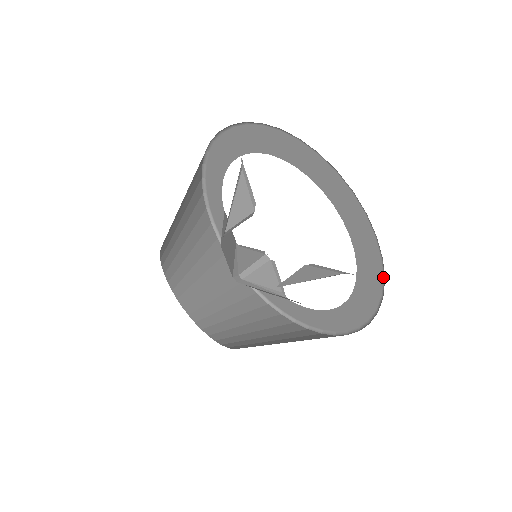
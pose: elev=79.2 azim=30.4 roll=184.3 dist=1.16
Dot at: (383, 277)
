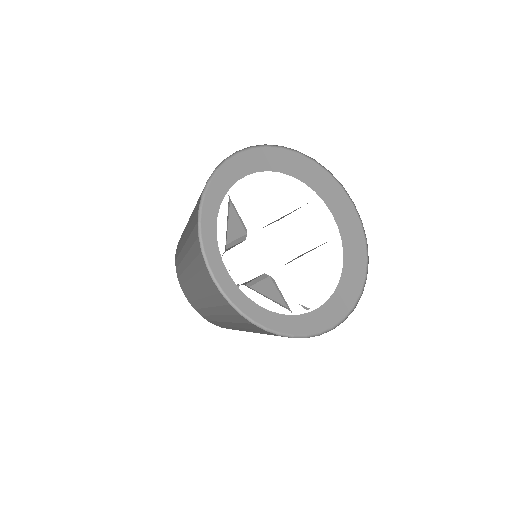
Dot at: (360, 221)
